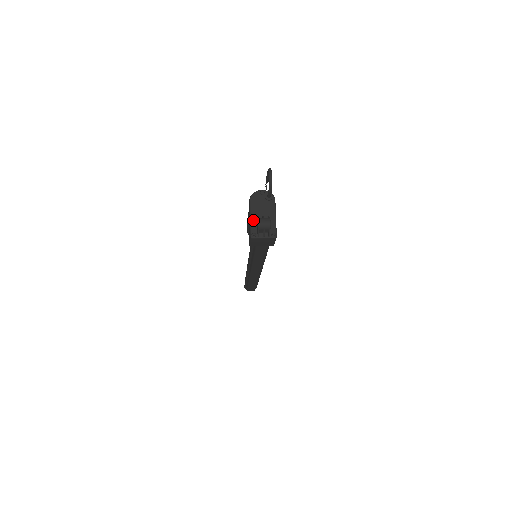
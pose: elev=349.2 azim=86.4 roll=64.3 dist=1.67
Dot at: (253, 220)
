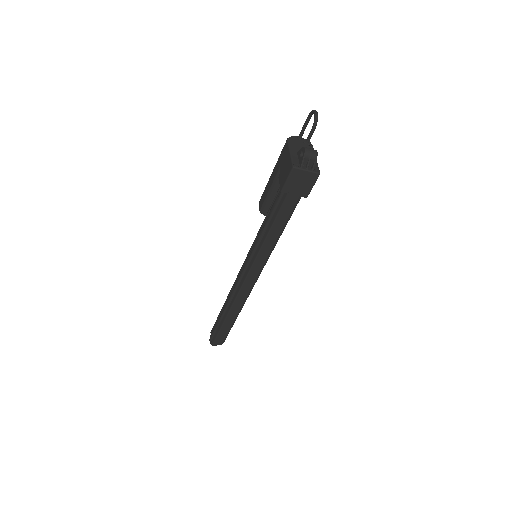
Dot at: (293, 154)
